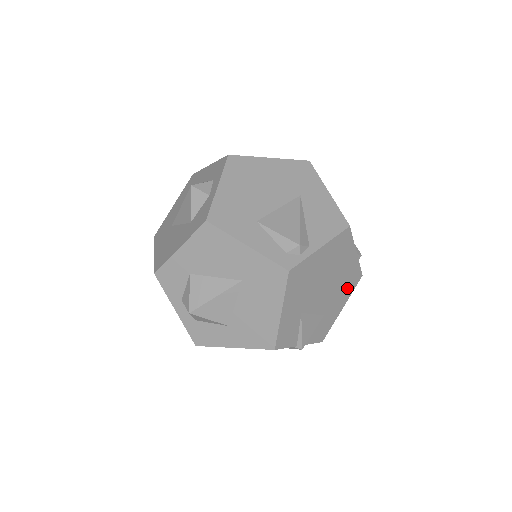
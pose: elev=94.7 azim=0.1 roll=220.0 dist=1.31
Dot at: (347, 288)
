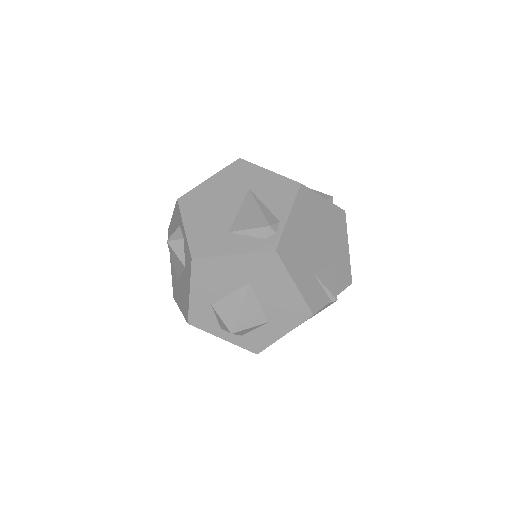
Dot at: (339, 229)
